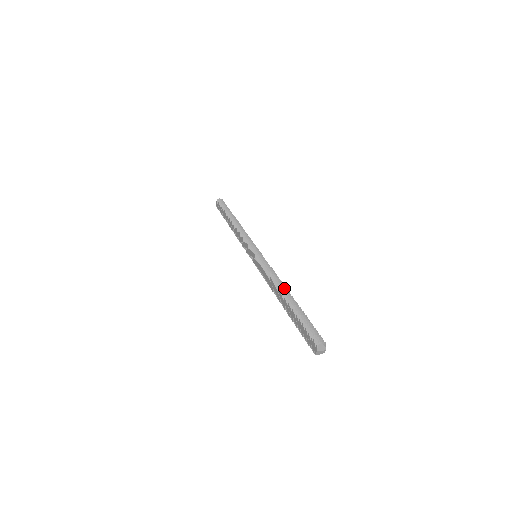
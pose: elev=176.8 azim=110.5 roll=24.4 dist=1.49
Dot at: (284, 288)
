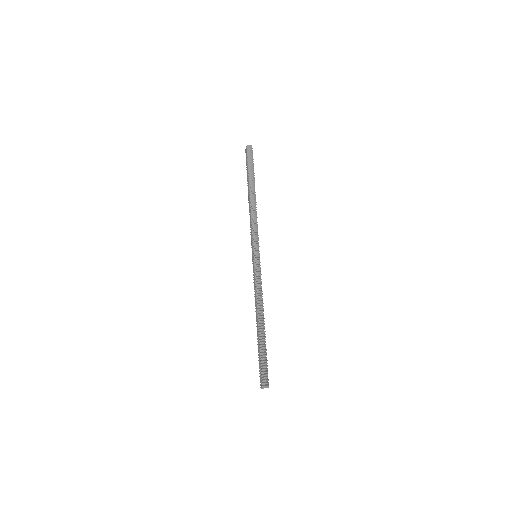
Dot at: (262, 316)
